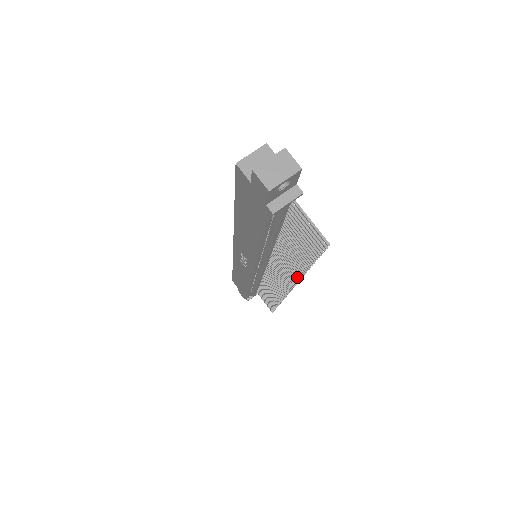
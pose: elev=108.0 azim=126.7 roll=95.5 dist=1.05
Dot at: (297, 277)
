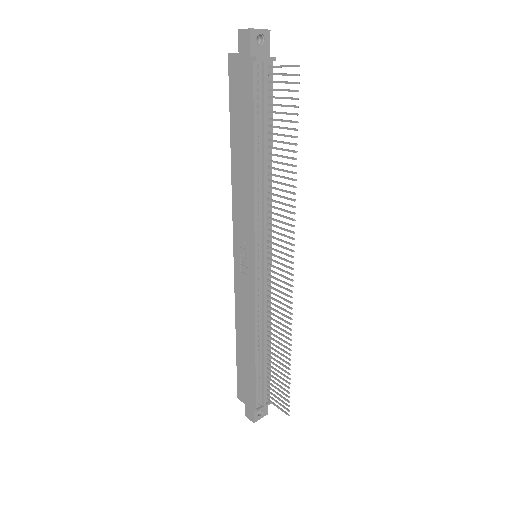
Dot at: (292, 200)
